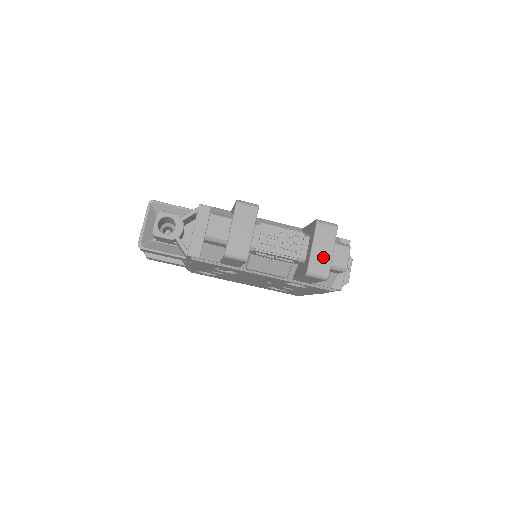
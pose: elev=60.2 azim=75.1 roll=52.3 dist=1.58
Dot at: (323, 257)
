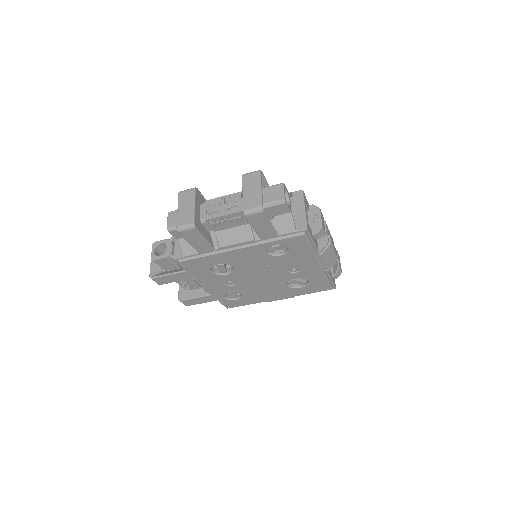
Dot at: (253, 196)
